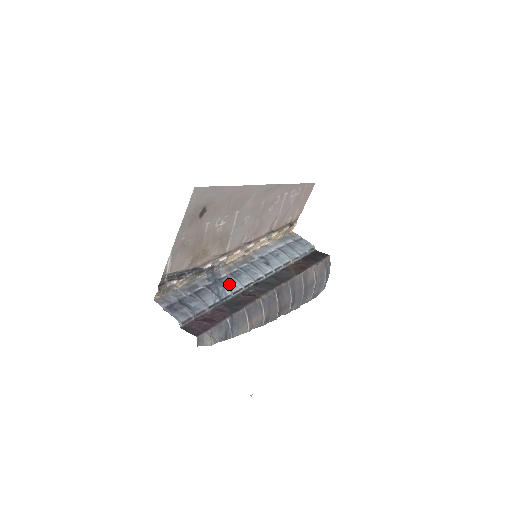
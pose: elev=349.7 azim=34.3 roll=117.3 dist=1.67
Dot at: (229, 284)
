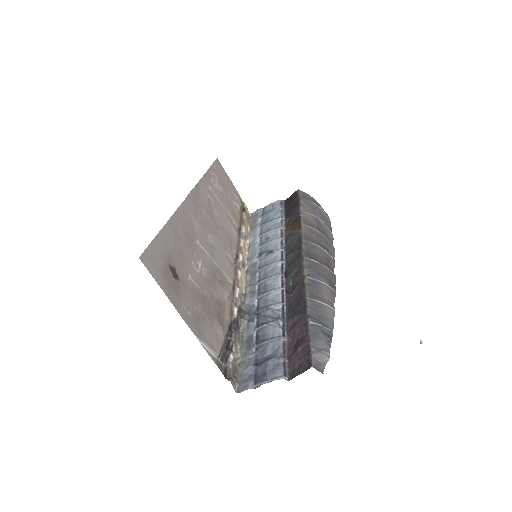
Dot at: (269, 301)
